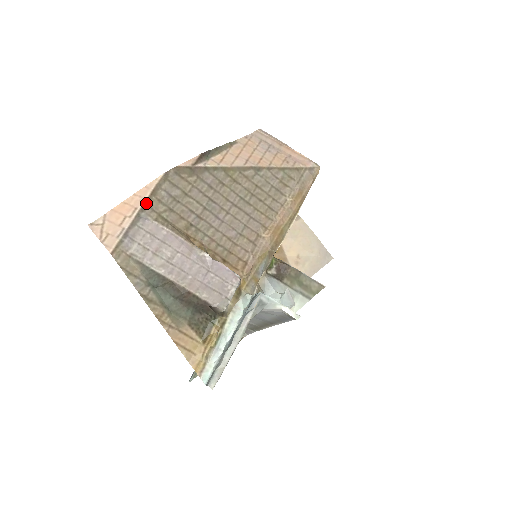
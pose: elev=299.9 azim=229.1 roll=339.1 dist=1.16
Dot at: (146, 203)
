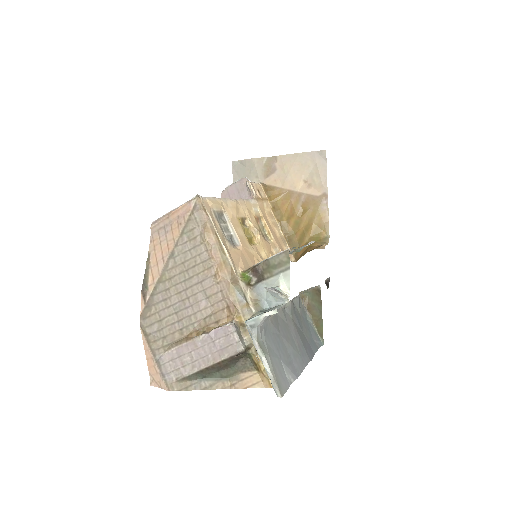
Dot at: (152, 351)
